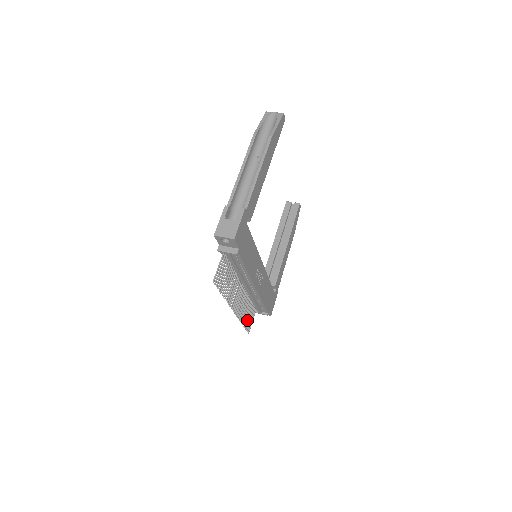
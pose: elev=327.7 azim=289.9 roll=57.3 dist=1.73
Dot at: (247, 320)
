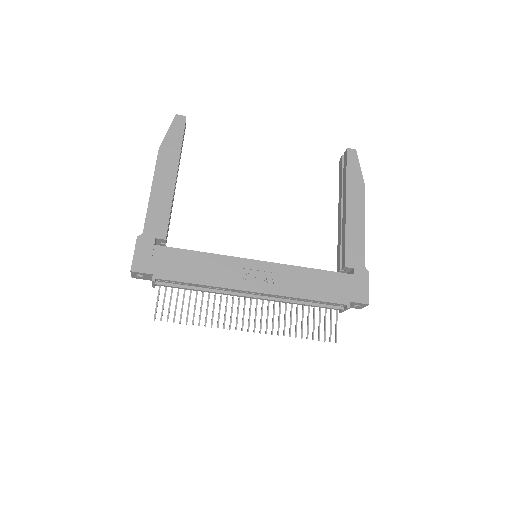
Dot at: occluded
